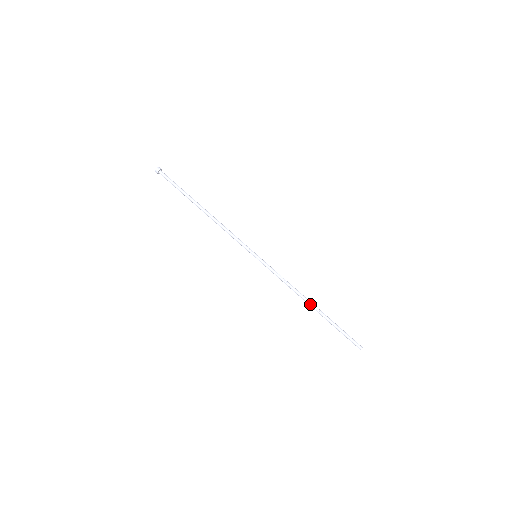
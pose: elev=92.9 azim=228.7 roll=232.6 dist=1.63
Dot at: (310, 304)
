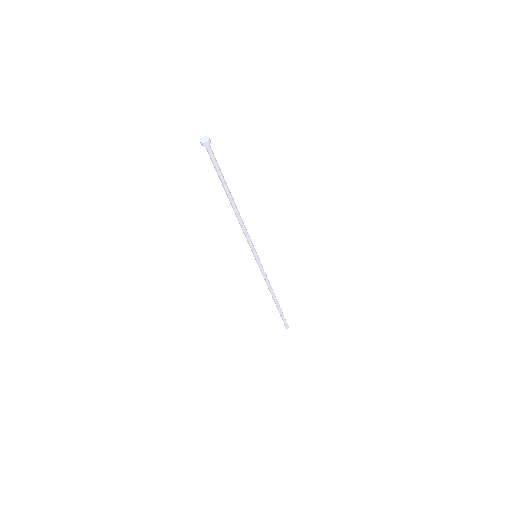
Dot at: (273, 298)
